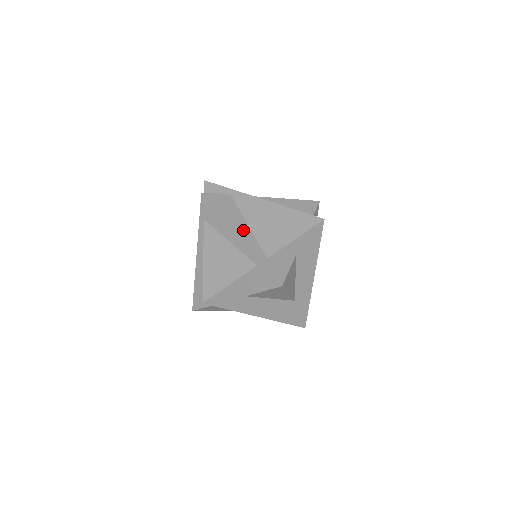
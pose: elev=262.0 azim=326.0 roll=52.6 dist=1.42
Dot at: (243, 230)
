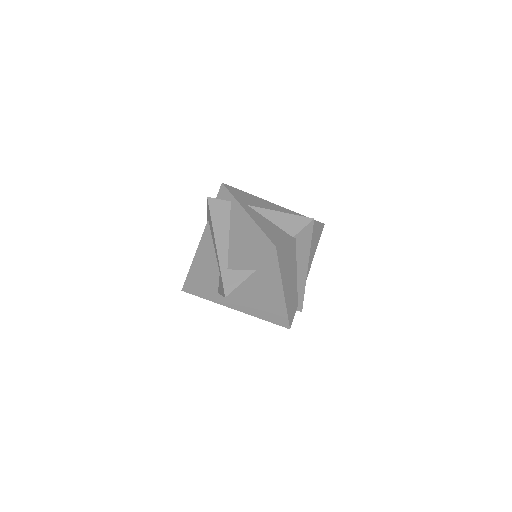
Dot at: (222, 238)
